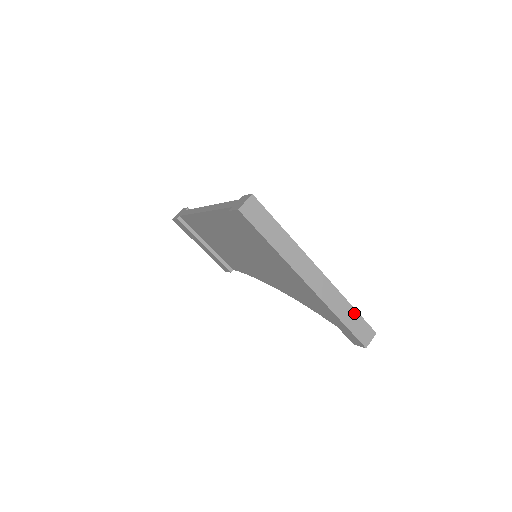
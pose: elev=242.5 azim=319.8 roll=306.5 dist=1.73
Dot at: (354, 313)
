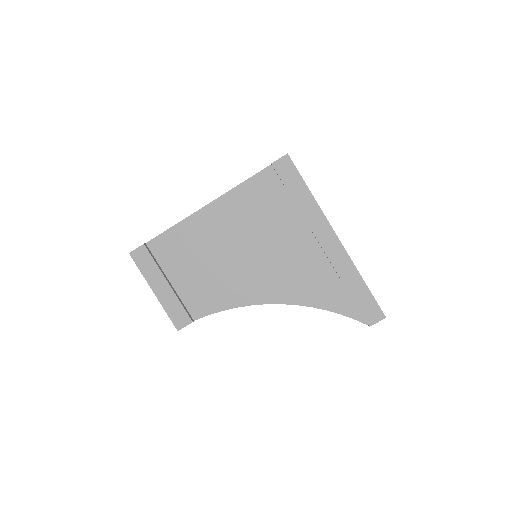
Dot at: occluded
